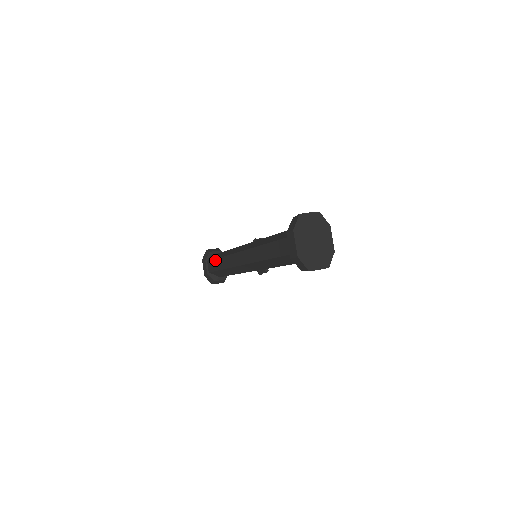
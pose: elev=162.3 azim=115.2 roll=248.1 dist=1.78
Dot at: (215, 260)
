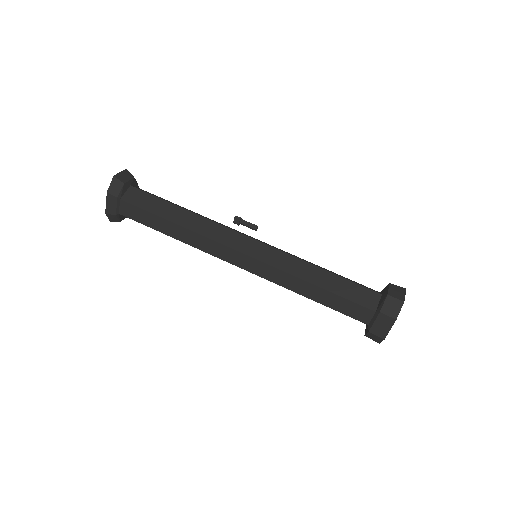
Dot at: (154, 216)
